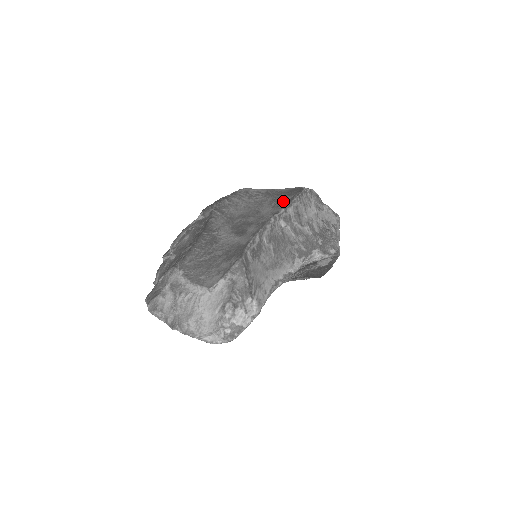
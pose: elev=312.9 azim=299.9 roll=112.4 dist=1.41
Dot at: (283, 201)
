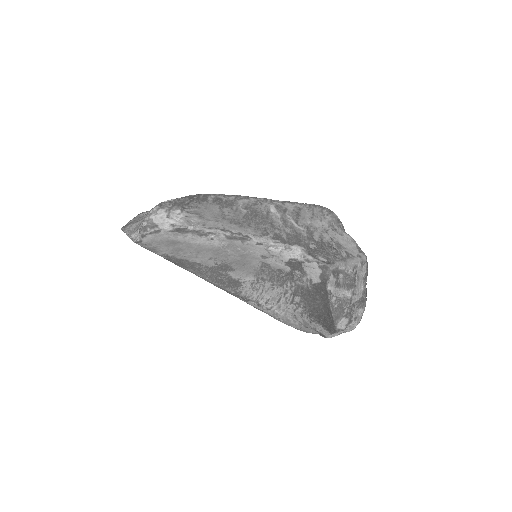
Dot at: occluded
